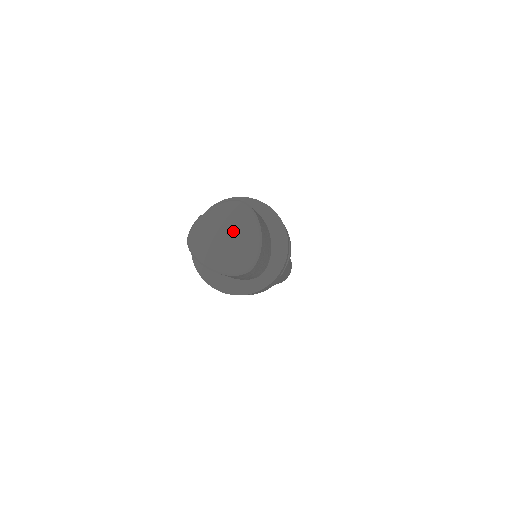
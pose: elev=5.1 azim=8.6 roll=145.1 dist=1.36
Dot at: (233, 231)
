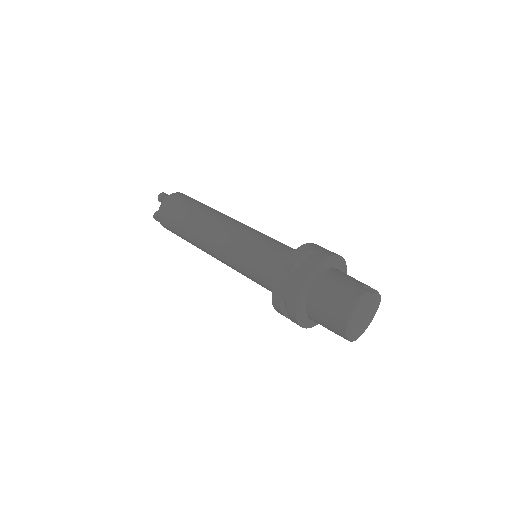
Dot at: (368, 314)
